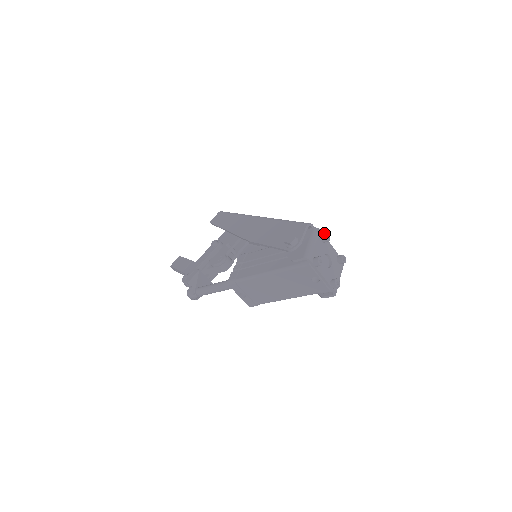
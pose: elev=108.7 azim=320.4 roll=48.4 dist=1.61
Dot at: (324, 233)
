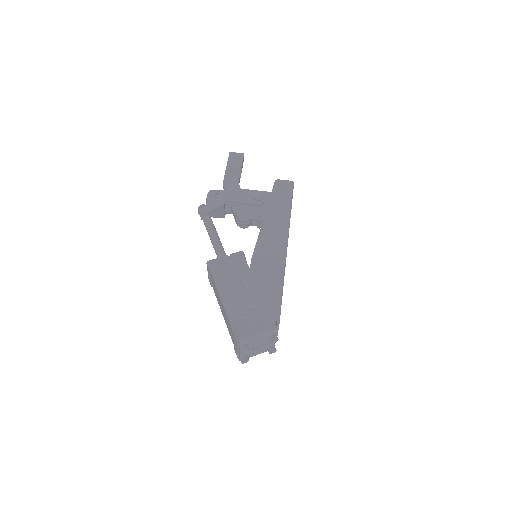
Dot at: (275, 337)
